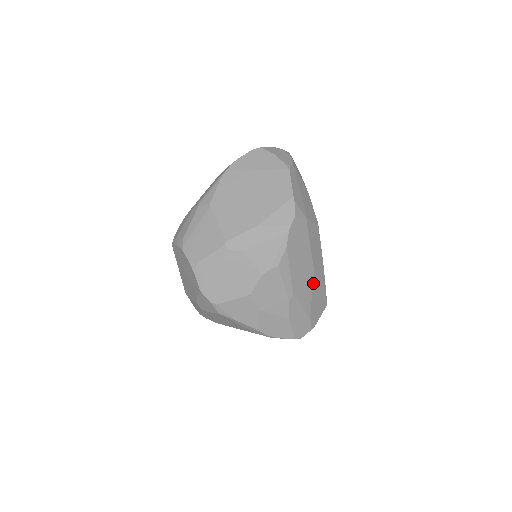
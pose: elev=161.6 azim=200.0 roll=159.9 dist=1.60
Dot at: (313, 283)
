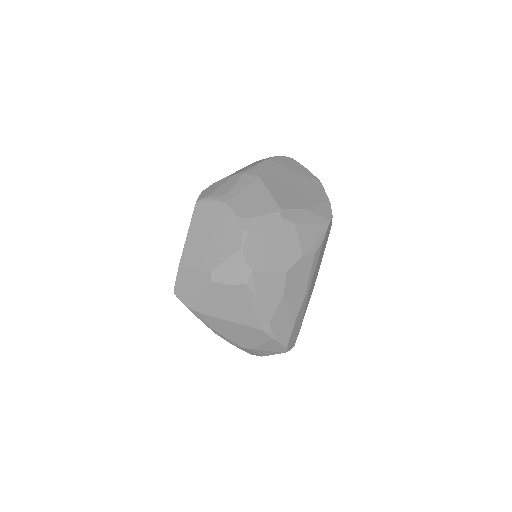
Dot at: occluded
